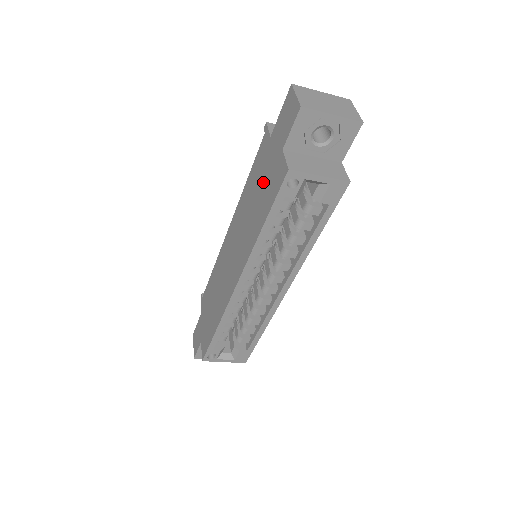
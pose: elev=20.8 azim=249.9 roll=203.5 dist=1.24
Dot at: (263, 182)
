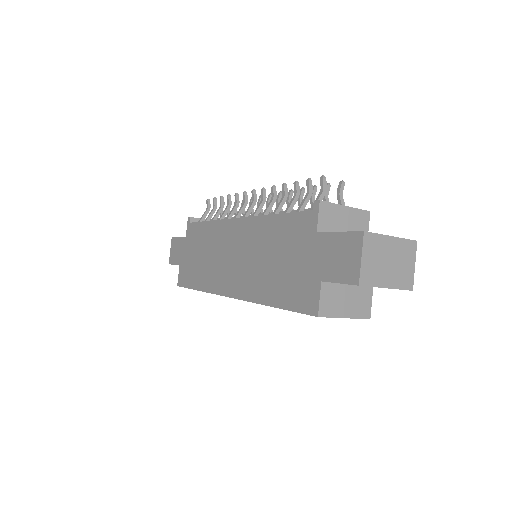
Dot at: (289, 264)
